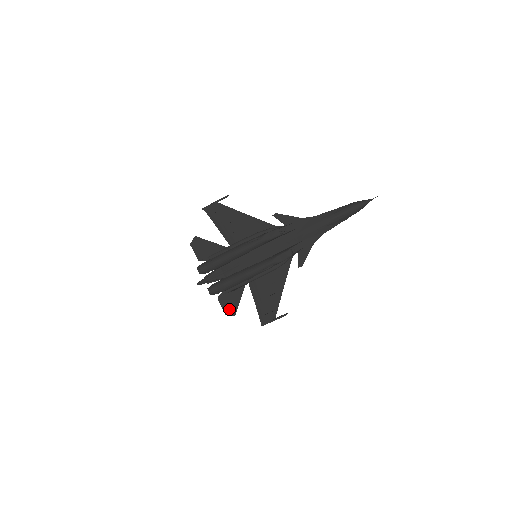
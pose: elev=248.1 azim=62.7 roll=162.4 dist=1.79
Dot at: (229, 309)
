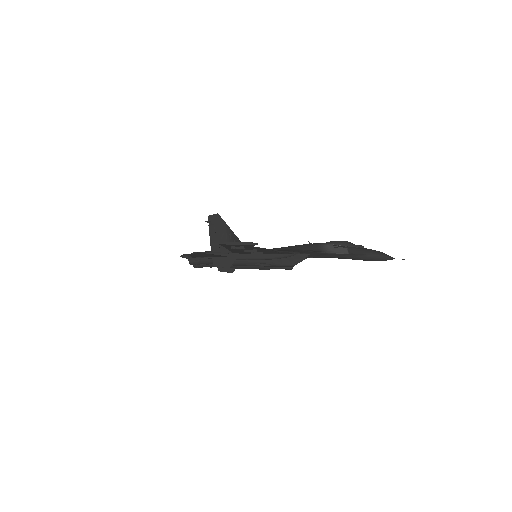
Dot at: occluded
